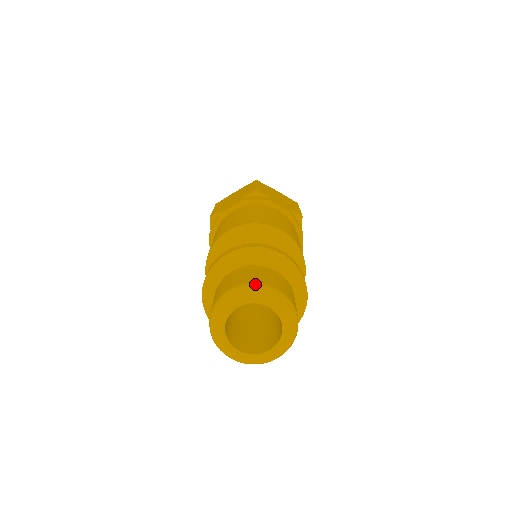
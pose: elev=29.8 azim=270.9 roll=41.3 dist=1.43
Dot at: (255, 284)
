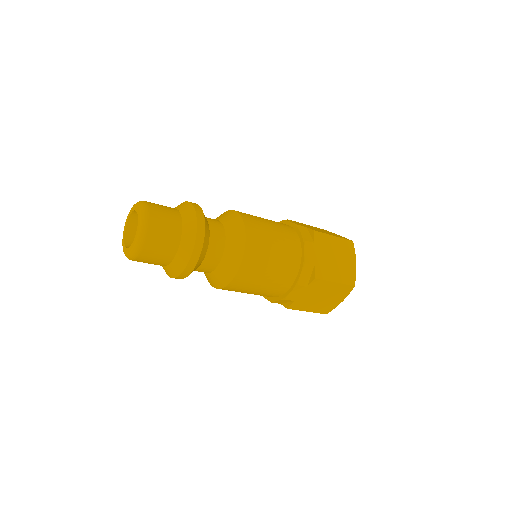
Dot at: occluded
